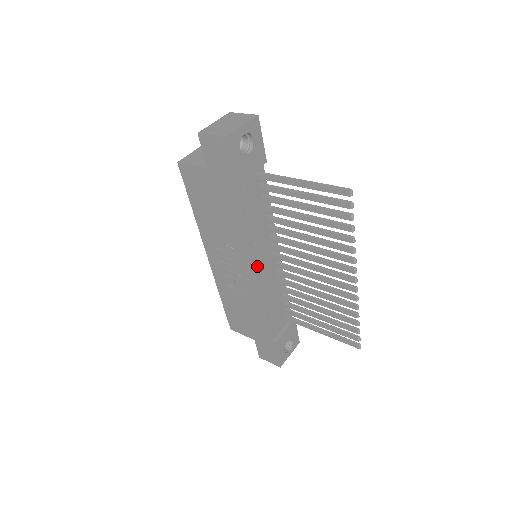
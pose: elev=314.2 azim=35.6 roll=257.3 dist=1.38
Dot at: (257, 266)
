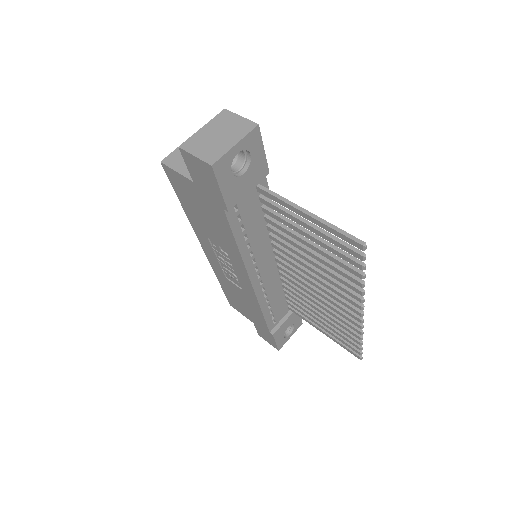
Dot at: (254, 275)
